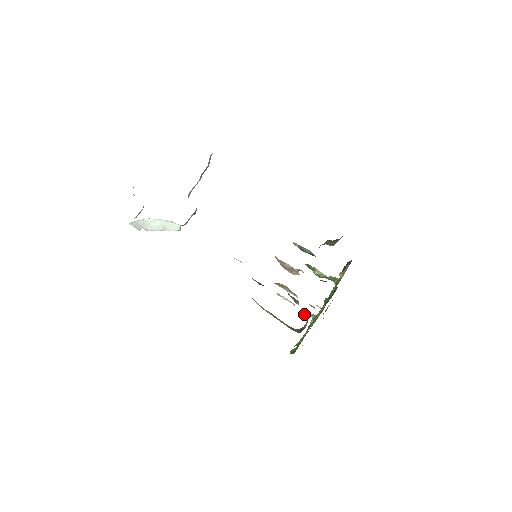
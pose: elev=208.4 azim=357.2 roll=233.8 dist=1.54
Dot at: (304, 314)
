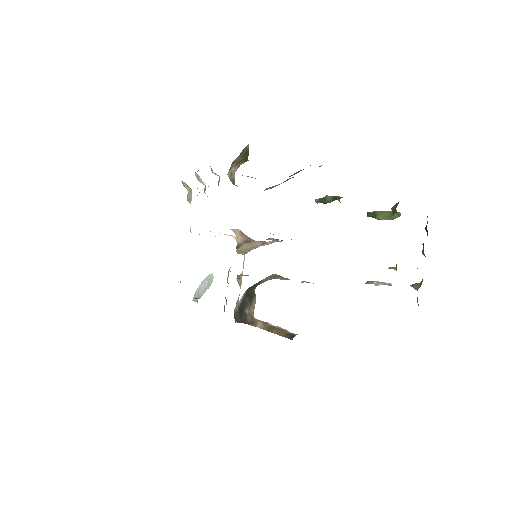
Dot at: occluded
